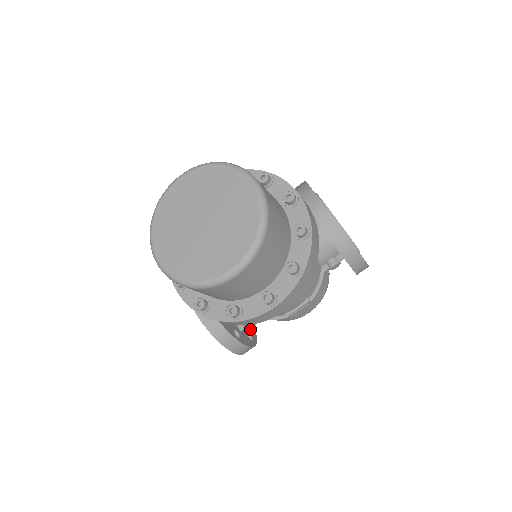
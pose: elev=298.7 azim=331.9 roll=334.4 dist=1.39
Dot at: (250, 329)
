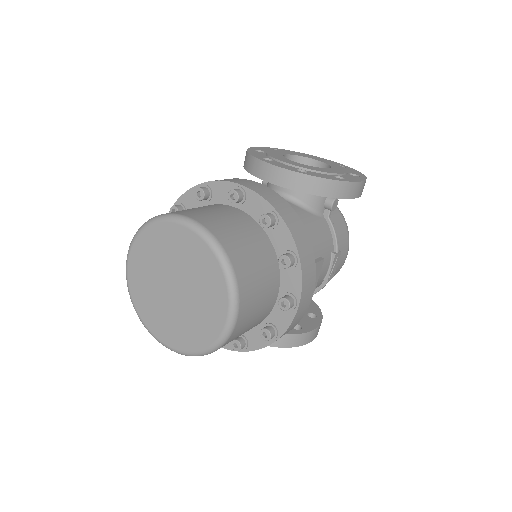
Dot at: occluded
